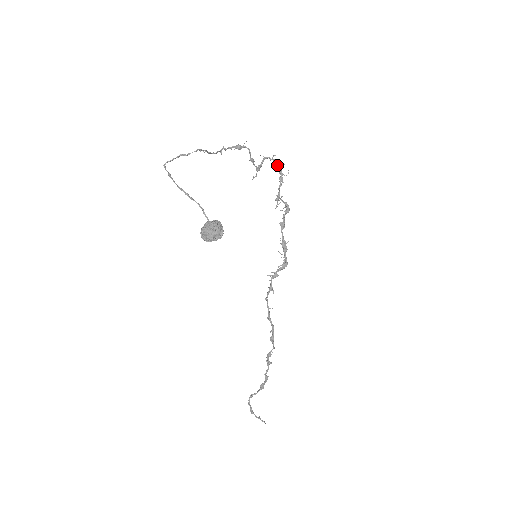
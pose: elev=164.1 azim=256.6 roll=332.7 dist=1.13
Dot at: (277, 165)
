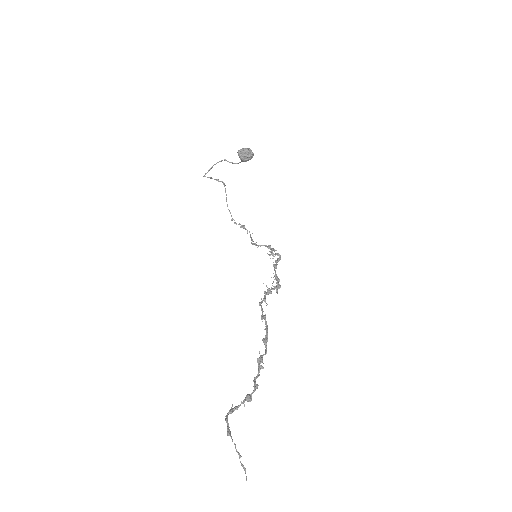
Dot at: (269, 246)
